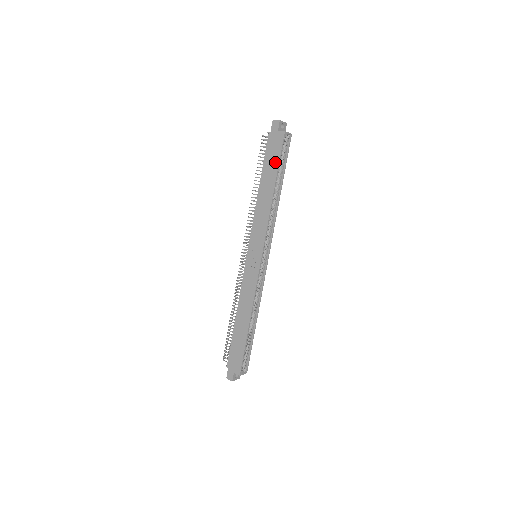
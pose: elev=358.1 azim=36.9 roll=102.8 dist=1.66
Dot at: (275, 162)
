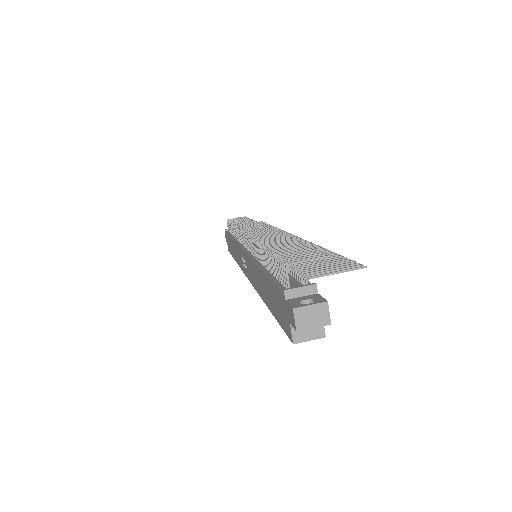
Dot at: (275, 311)
